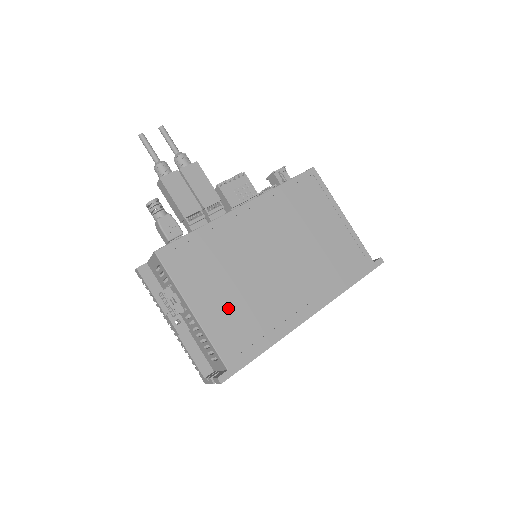
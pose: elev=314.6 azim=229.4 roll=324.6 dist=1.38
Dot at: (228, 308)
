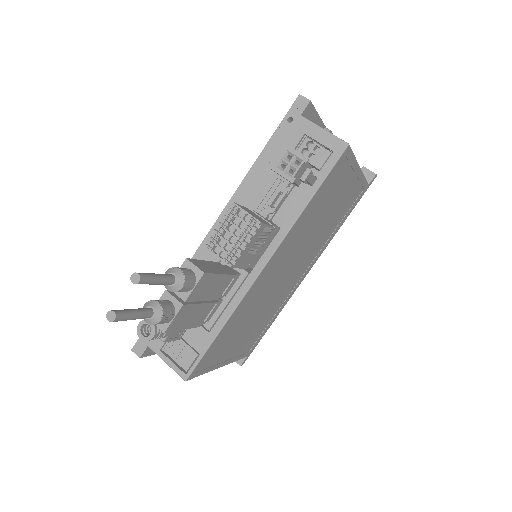
Dot at: (247, 337)
